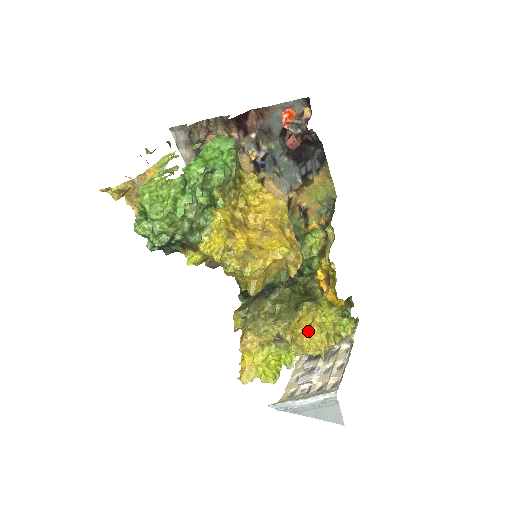
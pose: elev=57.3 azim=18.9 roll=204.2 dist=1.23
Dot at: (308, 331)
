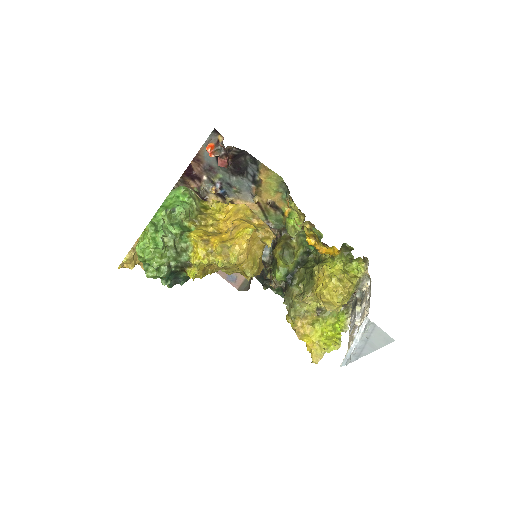
Dot at: (324, 286)
